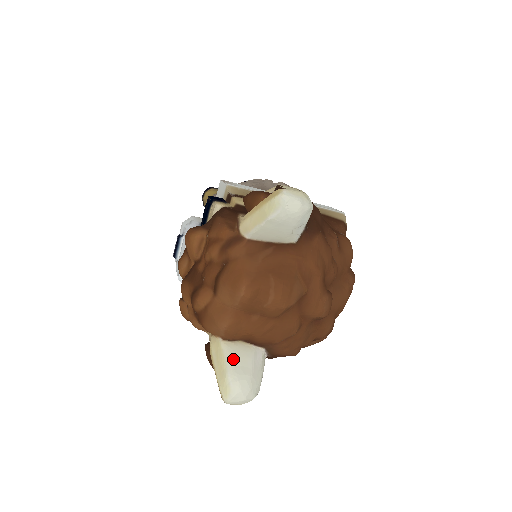
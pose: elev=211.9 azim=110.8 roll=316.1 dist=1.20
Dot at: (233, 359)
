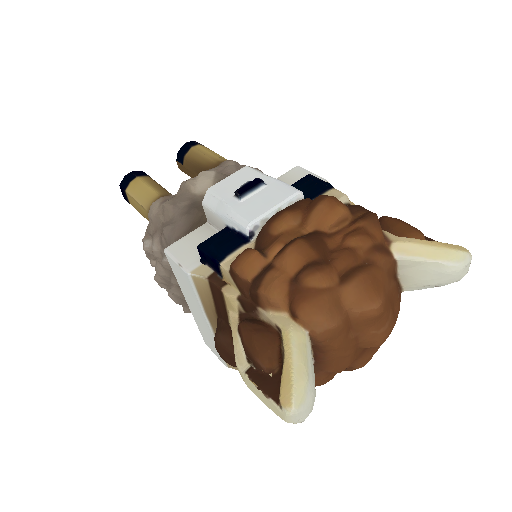
Dot at: (312, 364)
